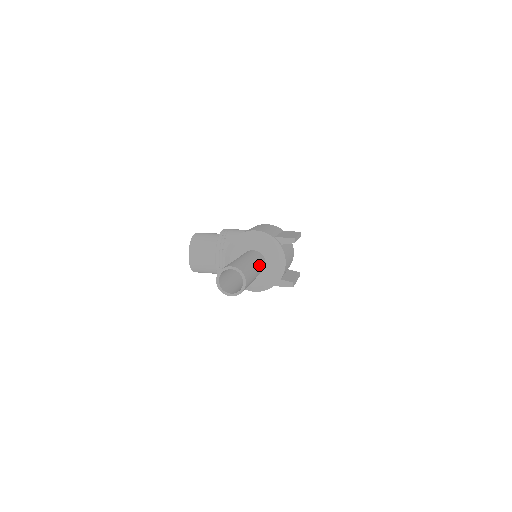
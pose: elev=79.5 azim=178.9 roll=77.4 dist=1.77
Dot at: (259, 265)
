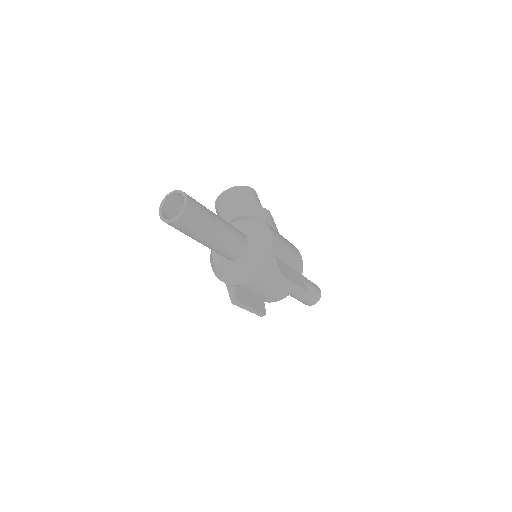
Dot at: (225, 244)
